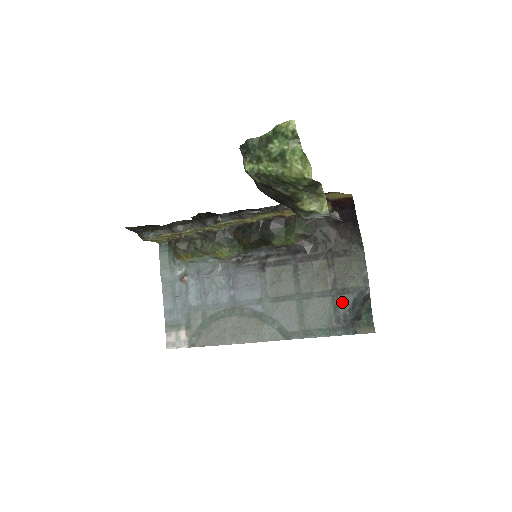
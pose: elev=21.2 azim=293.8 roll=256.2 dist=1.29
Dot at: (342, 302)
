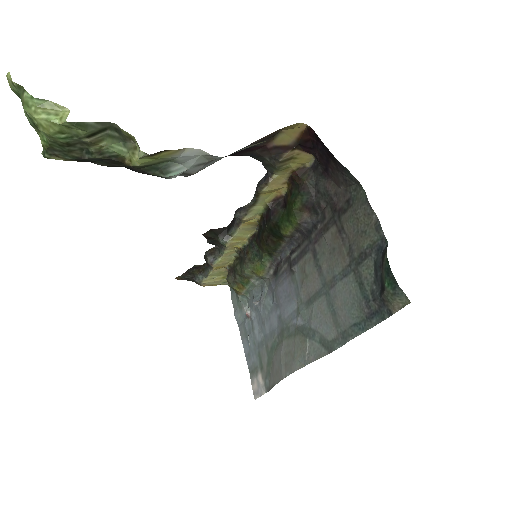
Dot at: (364, 274)
